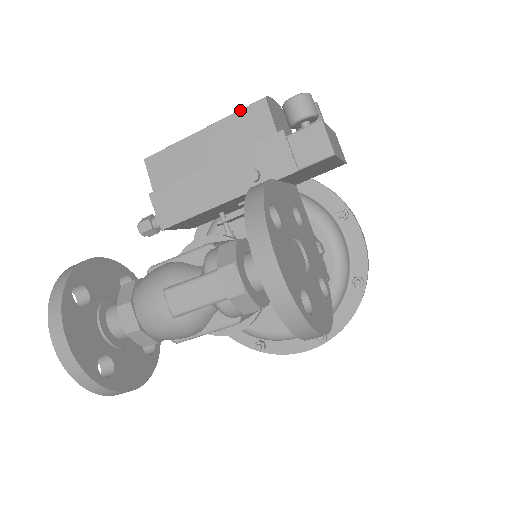
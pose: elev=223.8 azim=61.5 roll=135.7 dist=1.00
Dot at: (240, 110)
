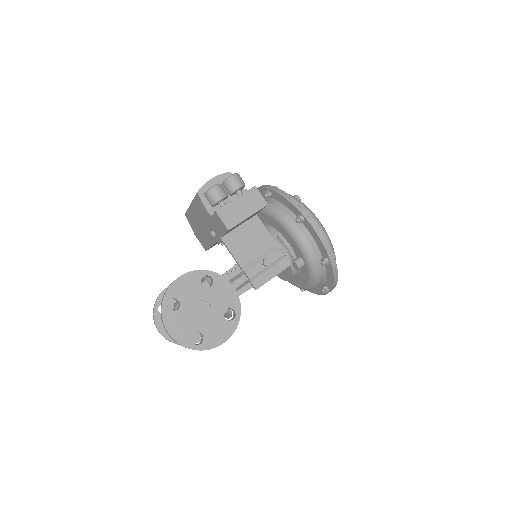
Dot at: (194, 197)
